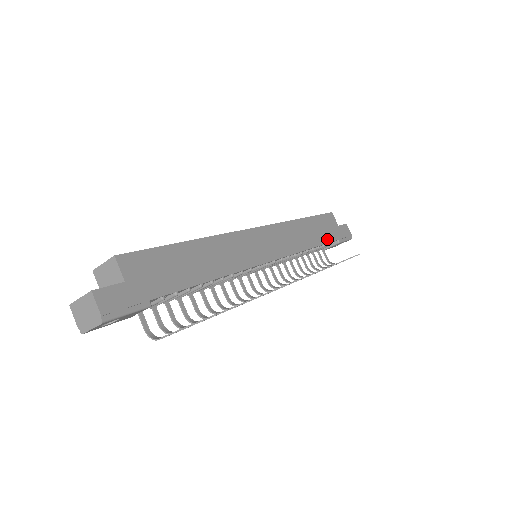
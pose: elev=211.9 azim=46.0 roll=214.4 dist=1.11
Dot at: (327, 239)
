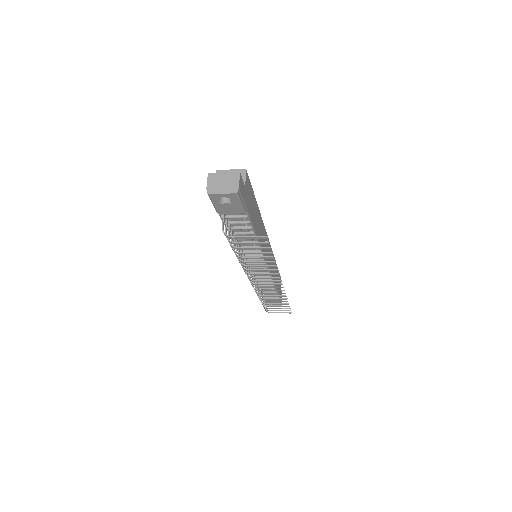
Dot at: occluded
